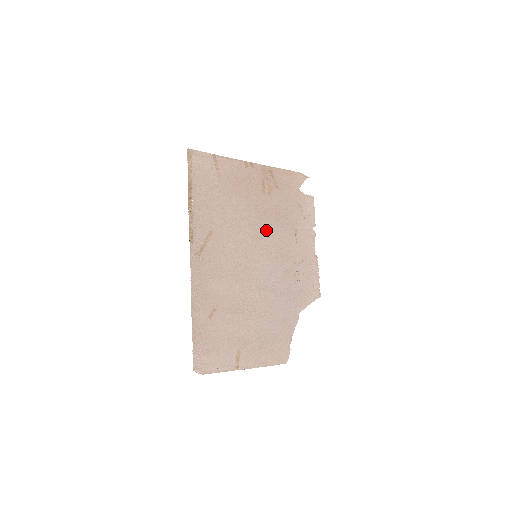
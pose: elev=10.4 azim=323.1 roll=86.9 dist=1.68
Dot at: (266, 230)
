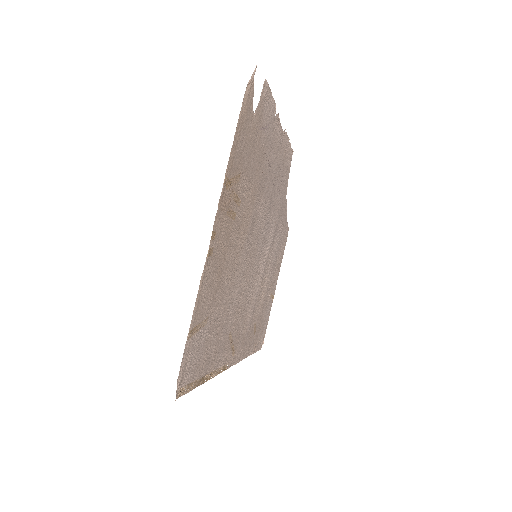
Dot at: (252, 228)
